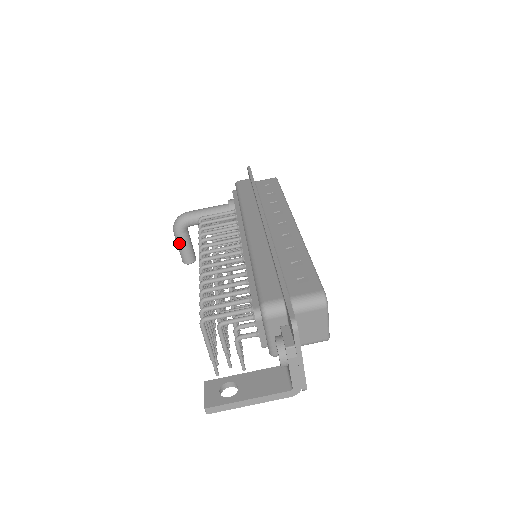
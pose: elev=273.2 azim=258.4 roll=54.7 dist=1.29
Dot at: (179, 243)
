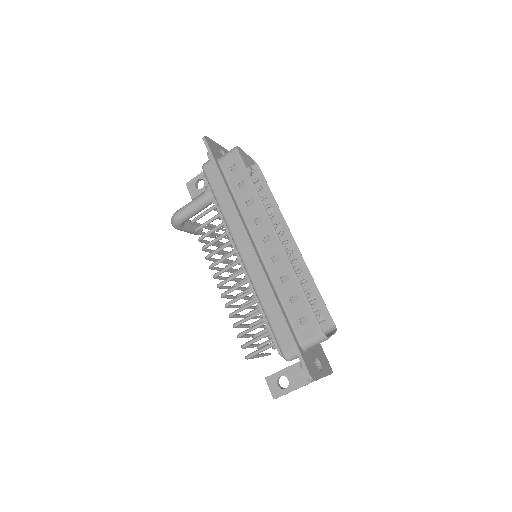
Dot at: (184, 231)
